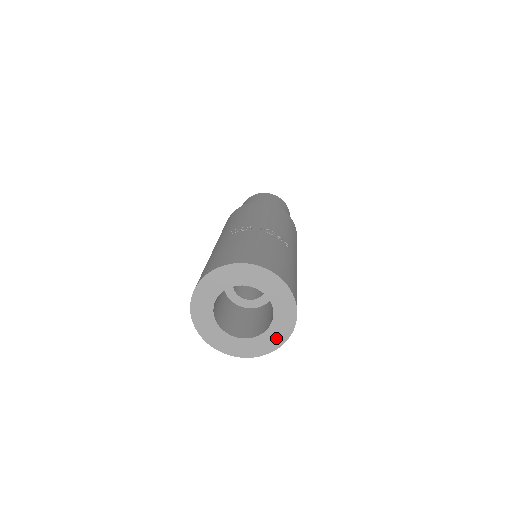
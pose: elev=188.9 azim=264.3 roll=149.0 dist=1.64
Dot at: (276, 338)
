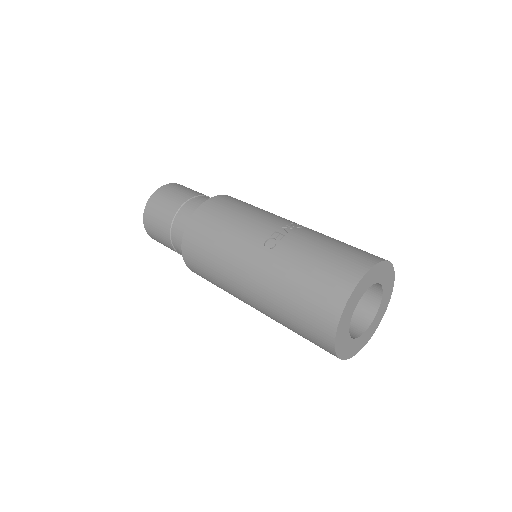
Dot at: (381, 314)
